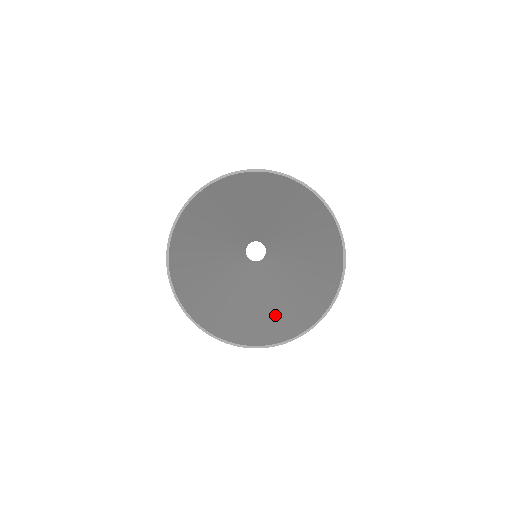
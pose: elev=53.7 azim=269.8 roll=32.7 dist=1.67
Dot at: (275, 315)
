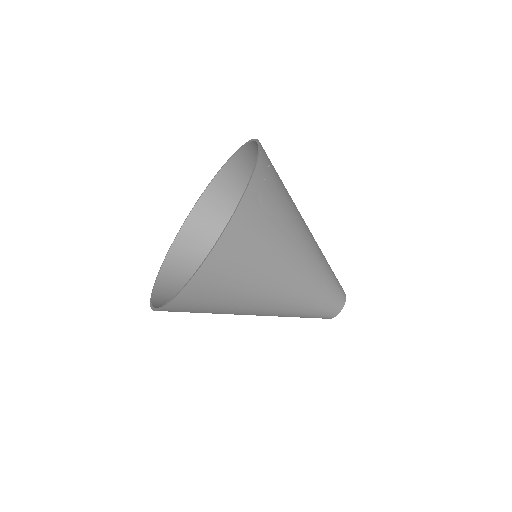
Dot at: (251, 272)
